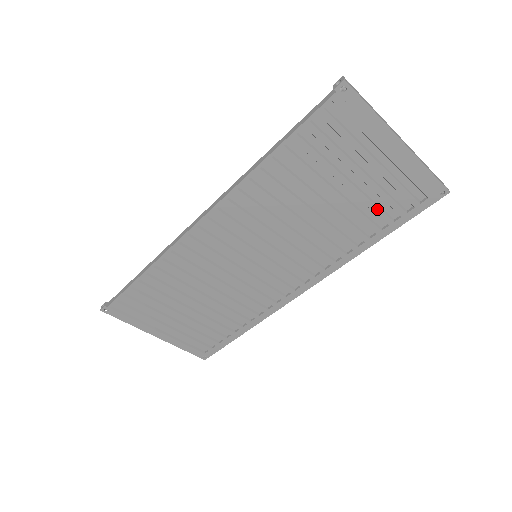
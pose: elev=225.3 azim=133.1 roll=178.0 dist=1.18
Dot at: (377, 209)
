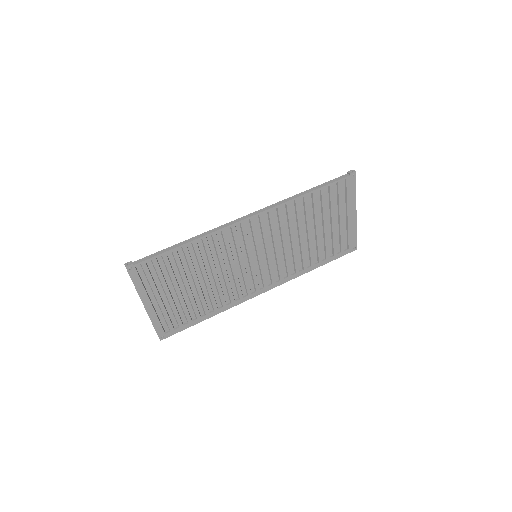
Dot at: (328, 247)
